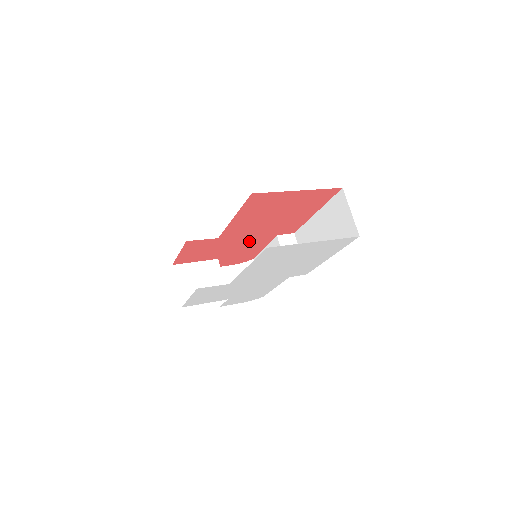
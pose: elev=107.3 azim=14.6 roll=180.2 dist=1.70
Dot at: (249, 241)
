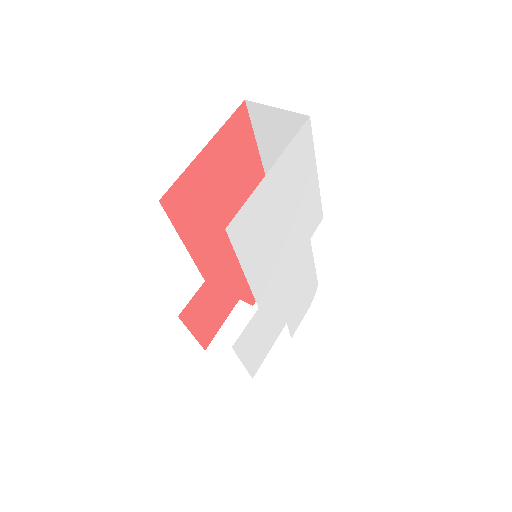
Dot at: occluded
